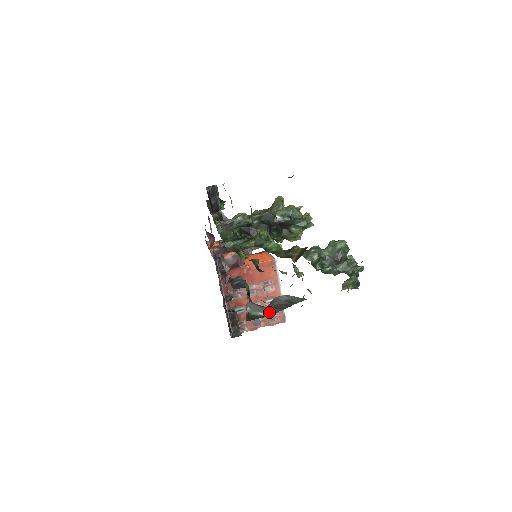
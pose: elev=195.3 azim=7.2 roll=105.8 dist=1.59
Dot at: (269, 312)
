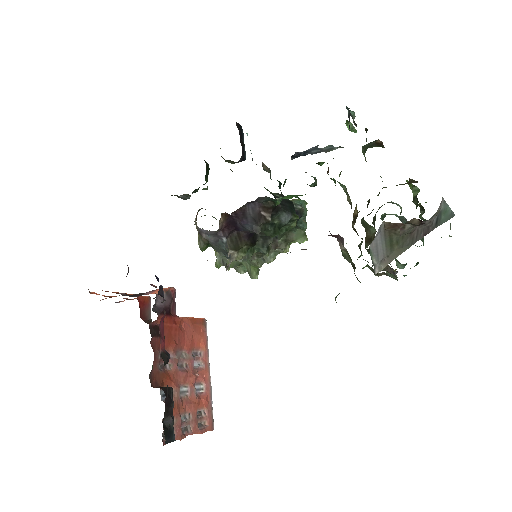
Dot at: (379, 263)
